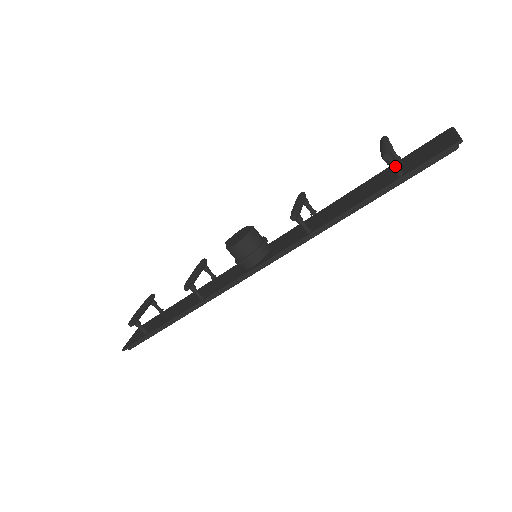
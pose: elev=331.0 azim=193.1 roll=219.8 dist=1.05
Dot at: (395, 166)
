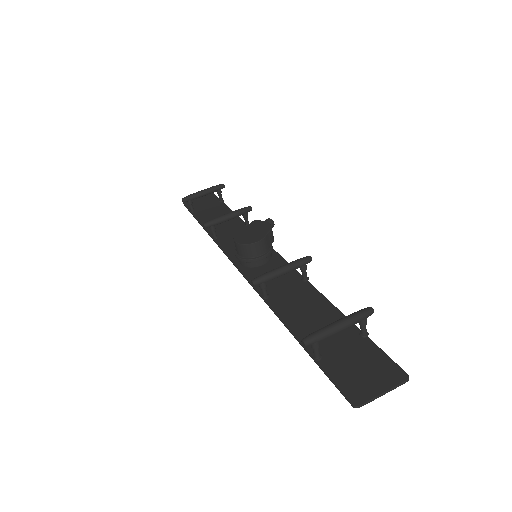
Dot at: (314, 351)
